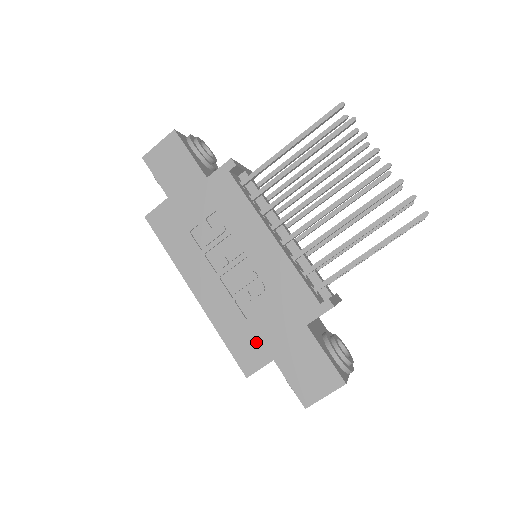
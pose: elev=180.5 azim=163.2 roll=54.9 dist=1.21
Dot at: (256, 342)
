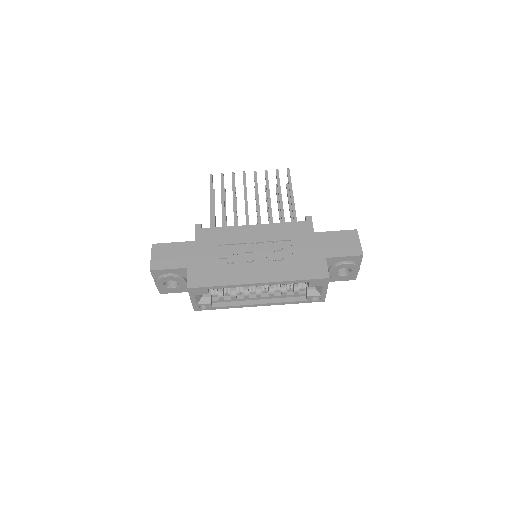
Dot at: (310, 262)
